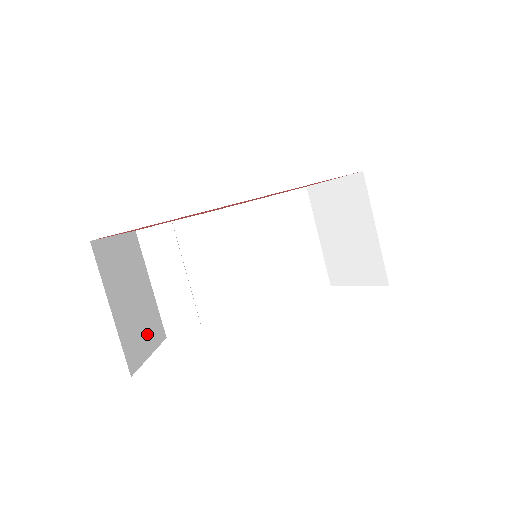
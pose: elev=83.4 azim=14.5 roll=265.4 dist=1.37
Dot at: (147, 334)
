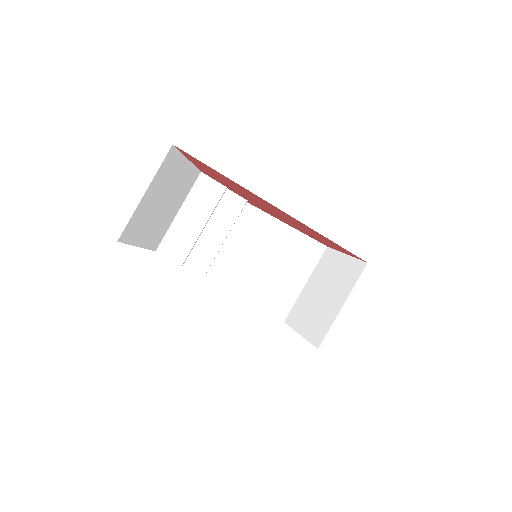
Dot at: (148, 233)
